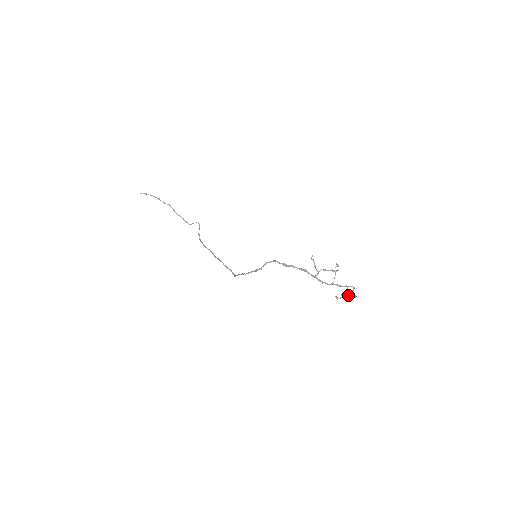
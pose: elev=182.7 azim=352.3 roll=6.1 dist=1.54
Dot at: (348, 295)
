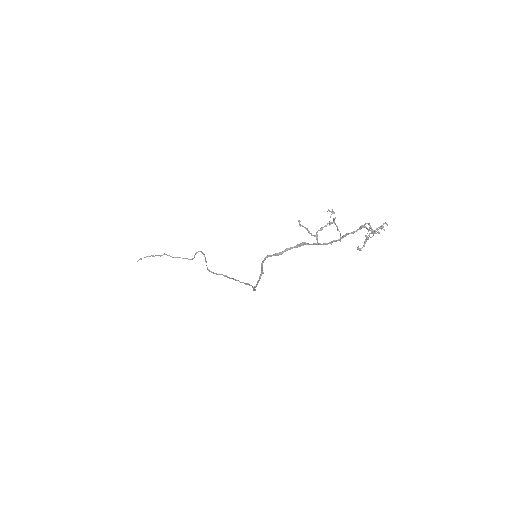
Dot at: occluded
